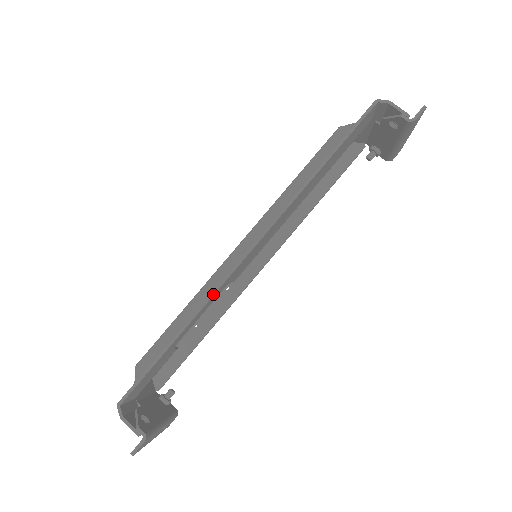
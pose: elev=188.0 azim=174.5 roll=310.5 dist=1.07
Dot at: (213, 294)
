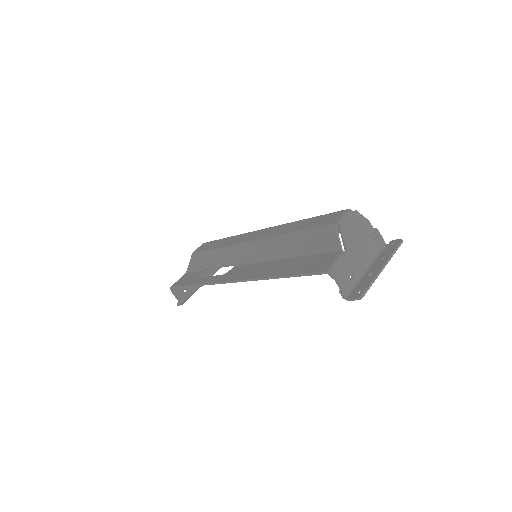
Dot at: (211, 284)
